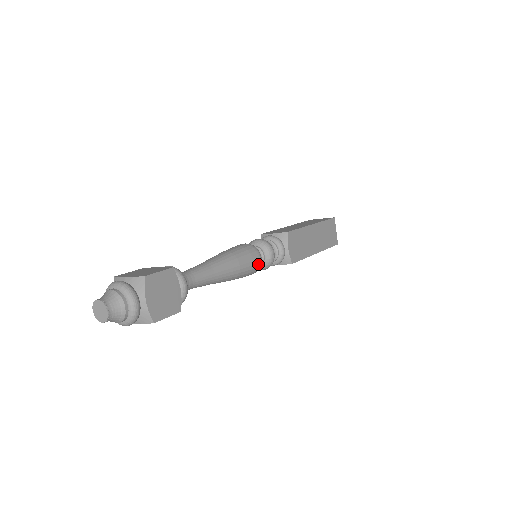
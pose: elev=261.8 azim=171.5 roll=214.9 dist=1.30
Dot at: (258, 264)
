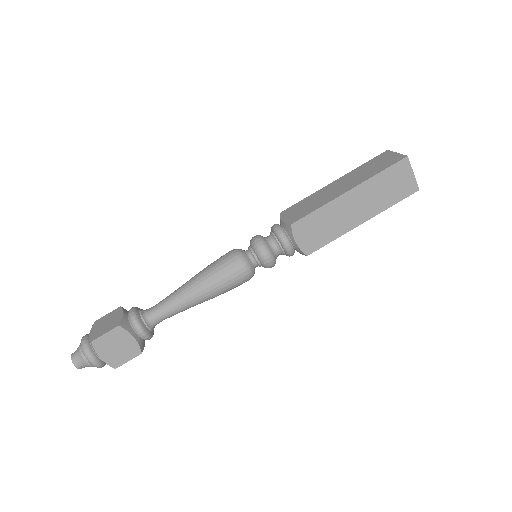
Dot at: (244, 277)
